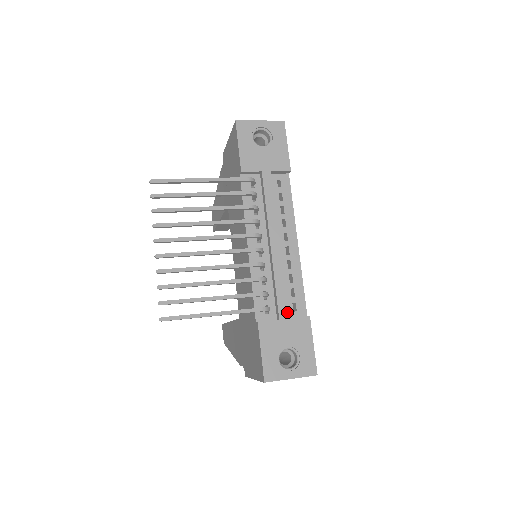
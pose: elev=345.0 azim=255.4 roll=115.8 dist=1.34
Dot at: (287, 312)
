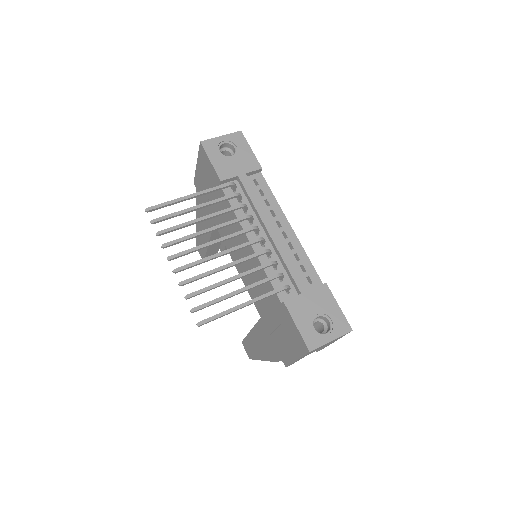
Dot at: (305, 285)
